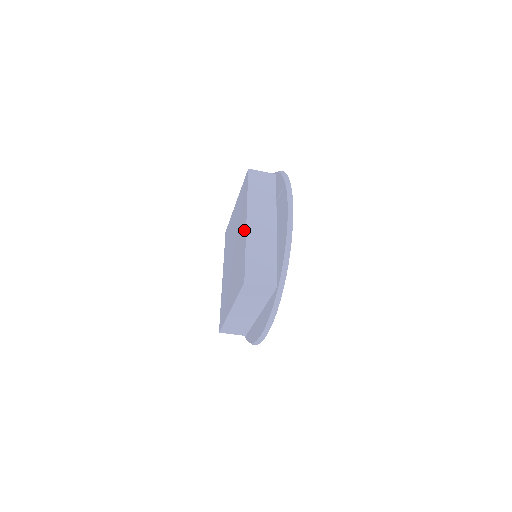
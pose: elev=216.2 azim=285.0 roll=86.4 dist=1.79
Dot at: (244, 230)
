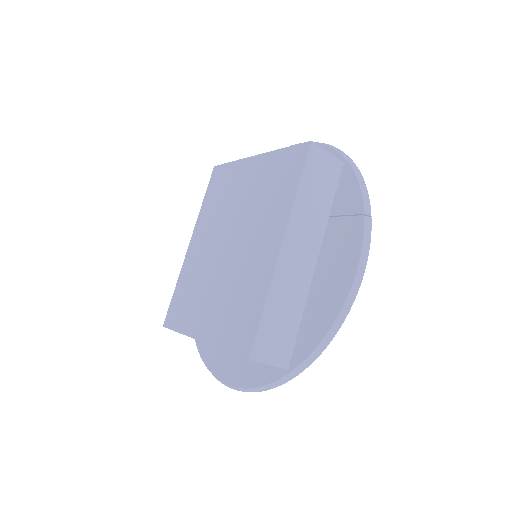
Dot at: (271, 256)
